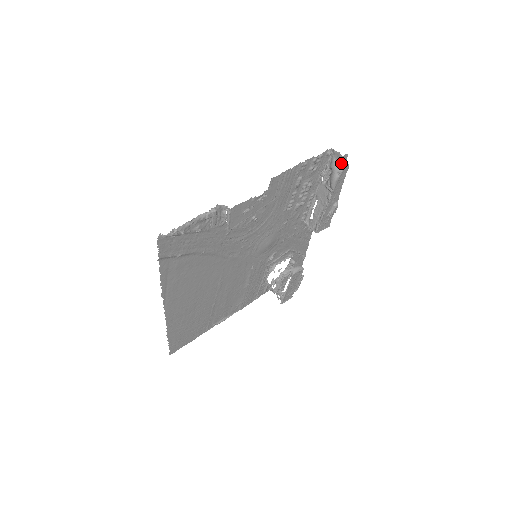
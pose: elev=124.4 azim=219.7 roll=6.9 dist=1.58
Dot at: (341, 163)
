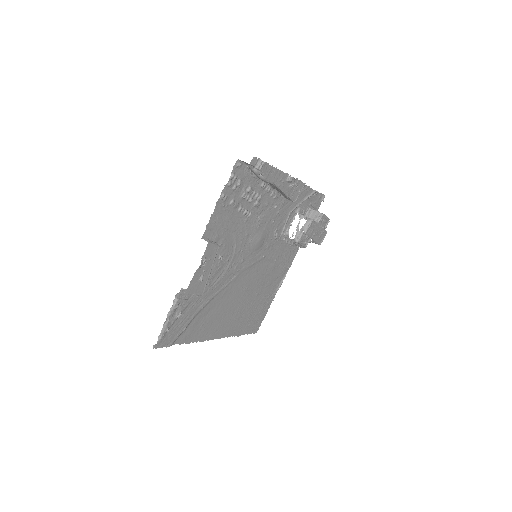
Dot at: (255, 166)
